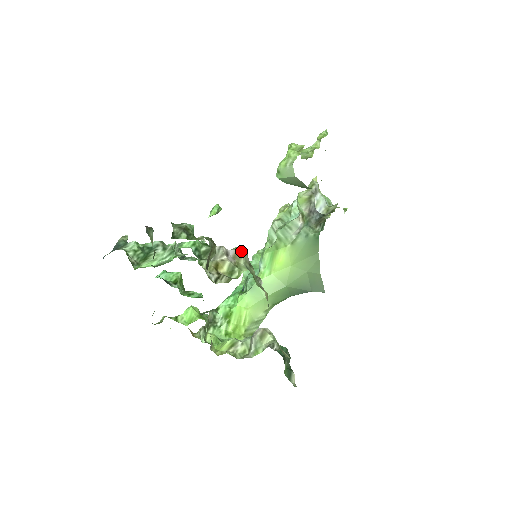
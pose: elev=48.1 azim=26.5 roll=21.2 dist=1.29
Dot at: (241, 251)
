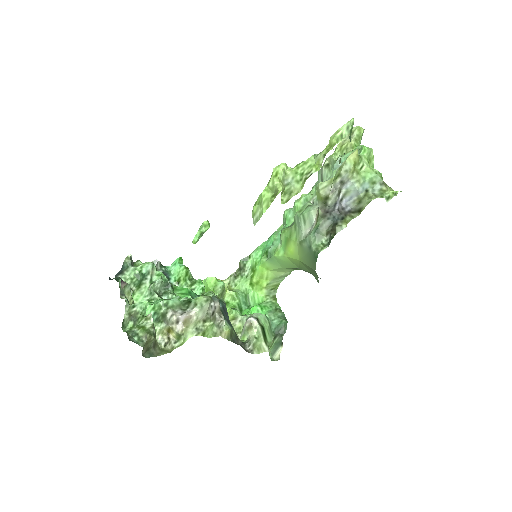
Dot at: (192, 316)
